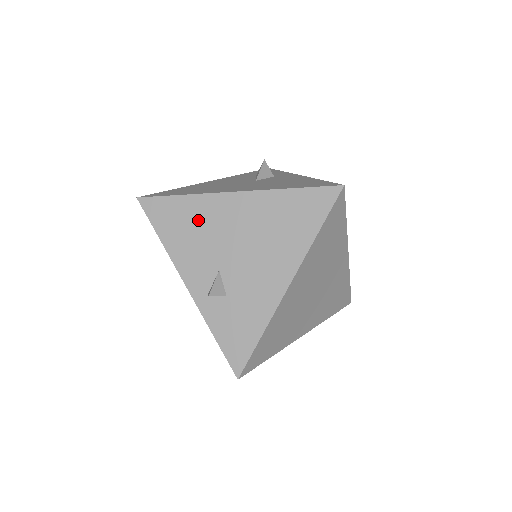
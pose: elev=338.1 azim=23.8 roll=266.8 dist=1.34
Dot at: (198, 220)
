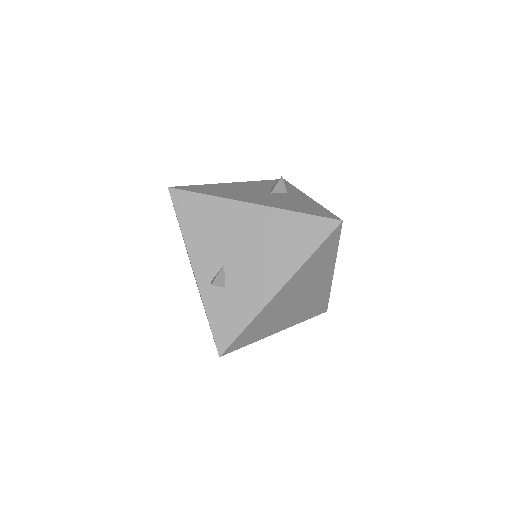
Dot at: (216, 219)
